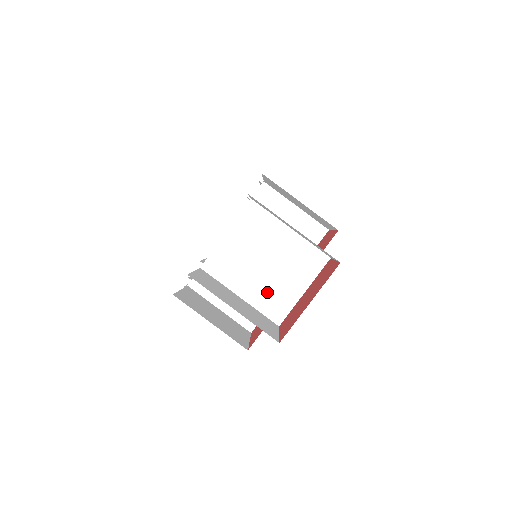
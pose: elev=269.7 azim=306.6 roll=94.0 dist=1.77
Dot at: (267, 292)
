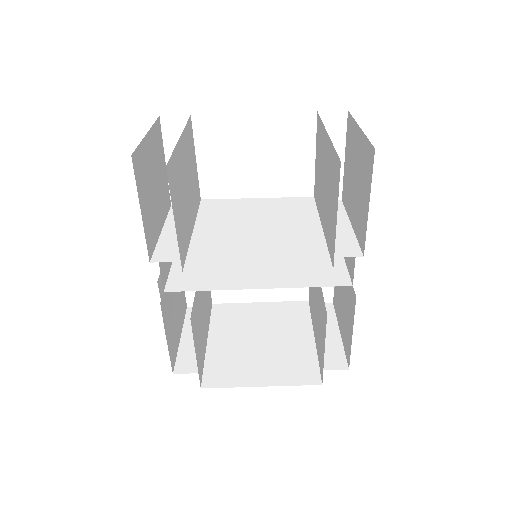
Dot at: (222, 244)
